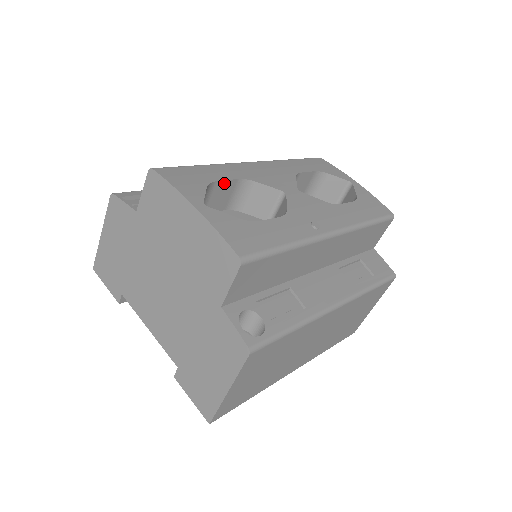
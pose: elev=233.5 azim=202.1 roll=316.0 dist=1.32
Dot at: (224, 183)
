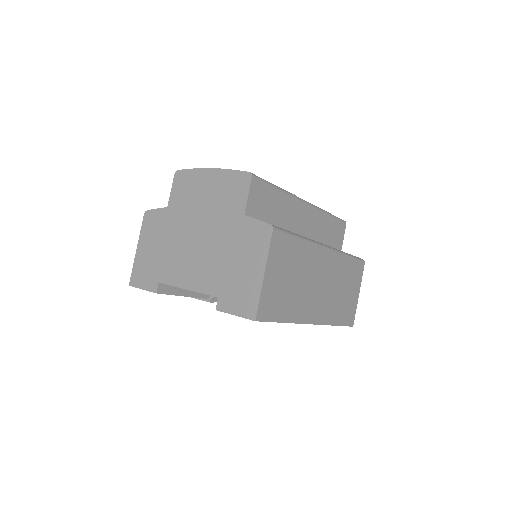
Dot at: occluded
